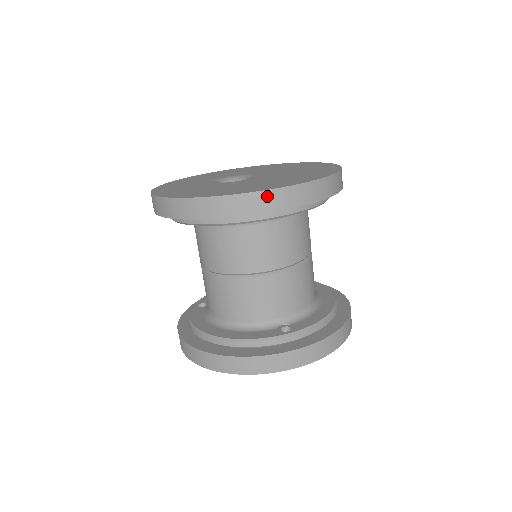
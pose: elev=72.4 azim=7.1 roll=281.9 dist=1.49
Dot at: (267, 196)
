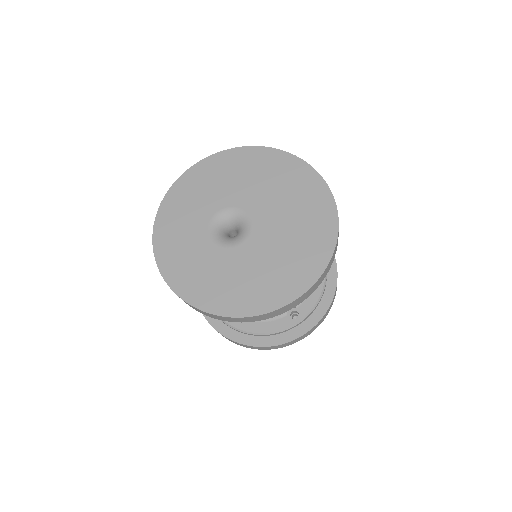
Dot at: (288, 306)
